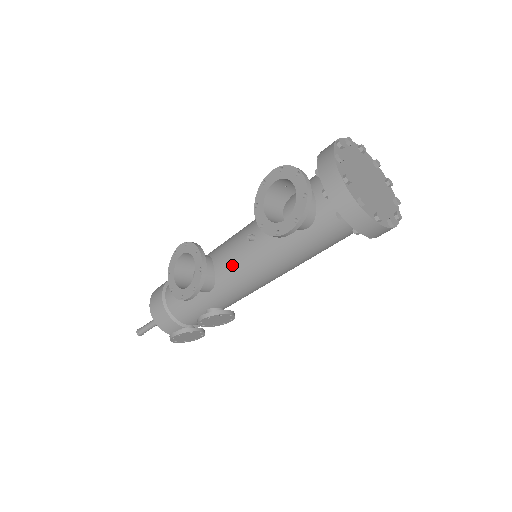
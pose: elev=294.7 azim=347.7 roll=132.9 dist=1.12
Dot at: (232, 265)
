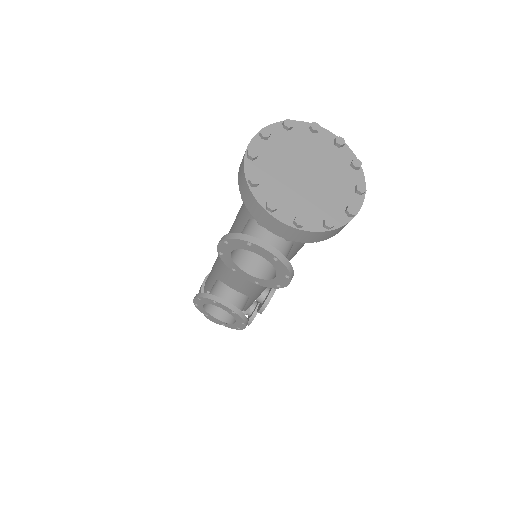
Dot at: (250, 285)
